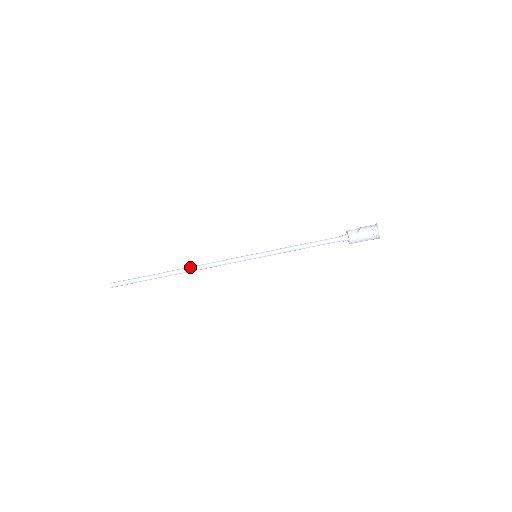
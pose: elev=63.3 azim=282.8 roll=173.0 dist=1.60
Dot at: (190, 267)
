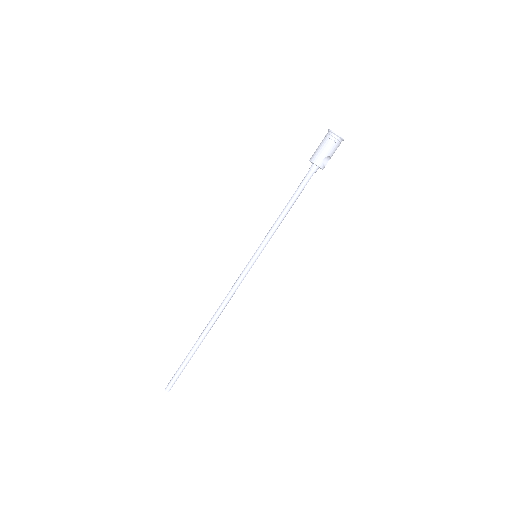
Dot at: (213, 315)
